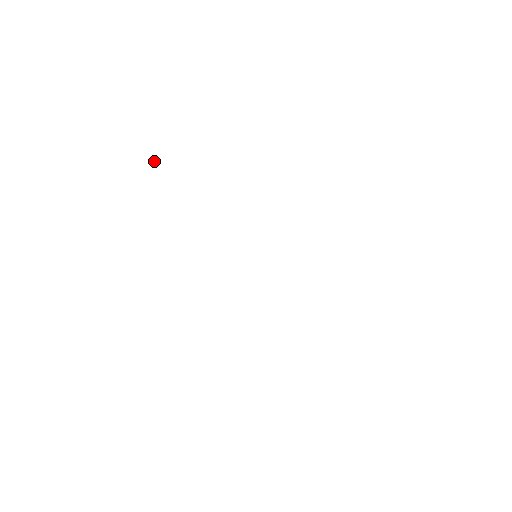
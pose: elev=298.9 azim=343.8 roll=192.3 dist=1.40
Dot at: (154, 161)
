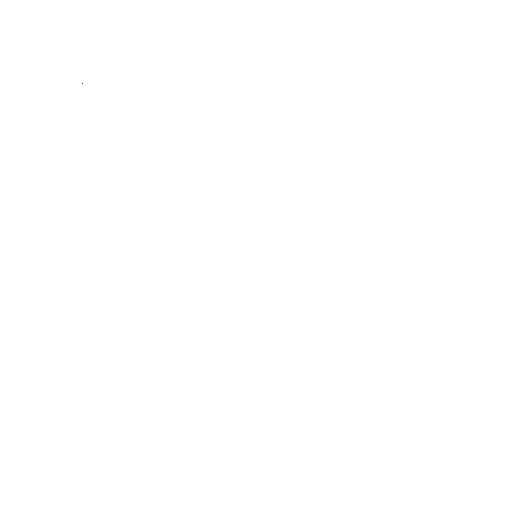
Dot at: occluded
